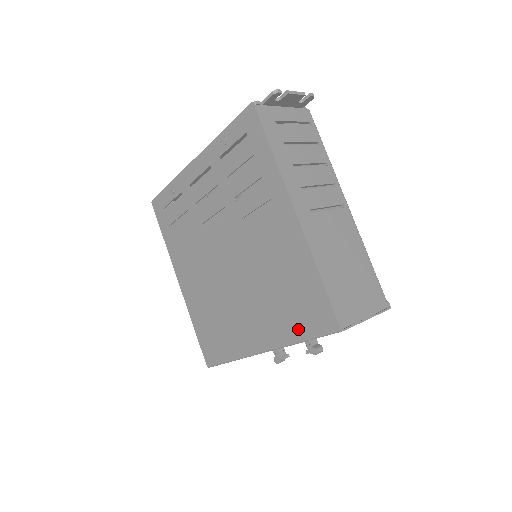
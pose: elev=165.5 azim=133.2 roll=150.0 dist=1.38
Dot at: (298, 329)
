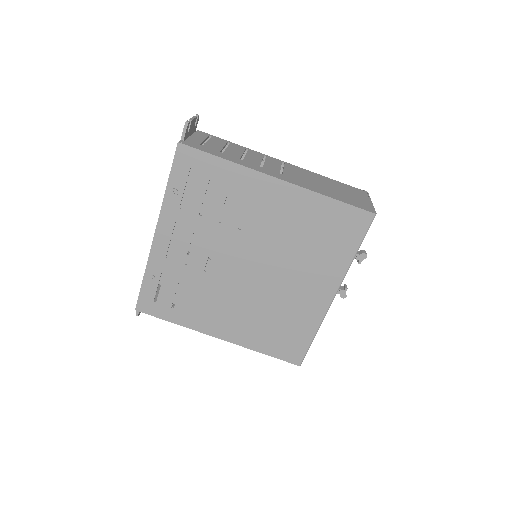
Dot at: (347, 249)
